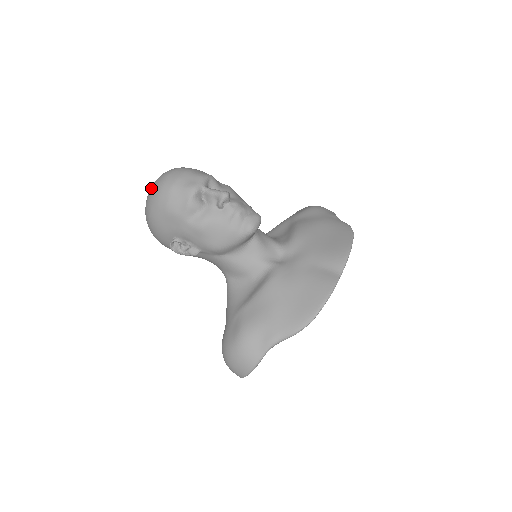
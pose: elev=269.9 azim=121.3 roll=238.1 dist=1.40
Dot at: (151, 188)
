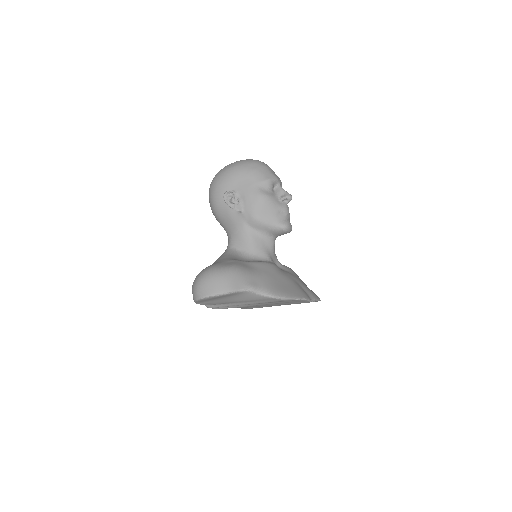
Dot at: occluded
